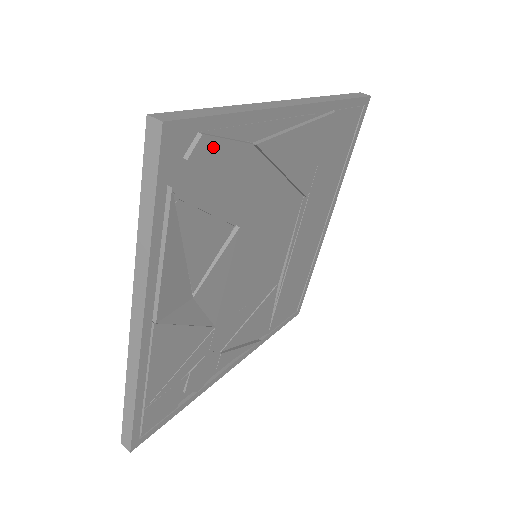
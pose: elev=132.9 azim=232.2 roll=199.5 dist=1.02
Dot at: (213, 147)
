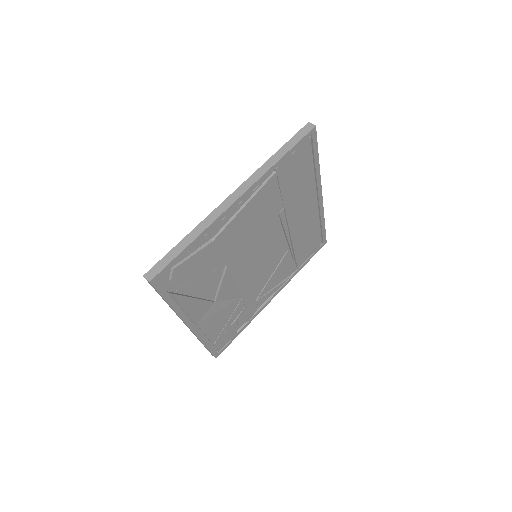
Dot at: (183, 266)
